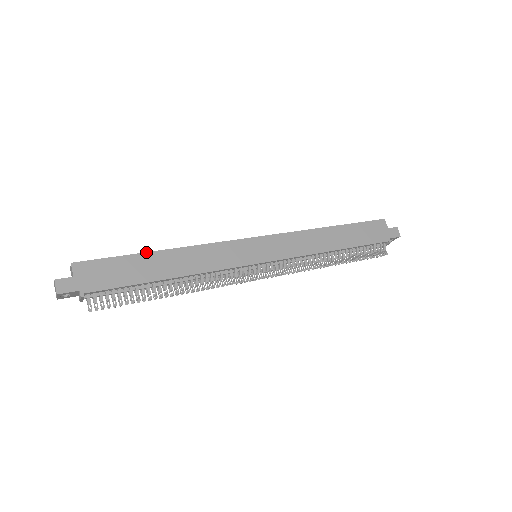
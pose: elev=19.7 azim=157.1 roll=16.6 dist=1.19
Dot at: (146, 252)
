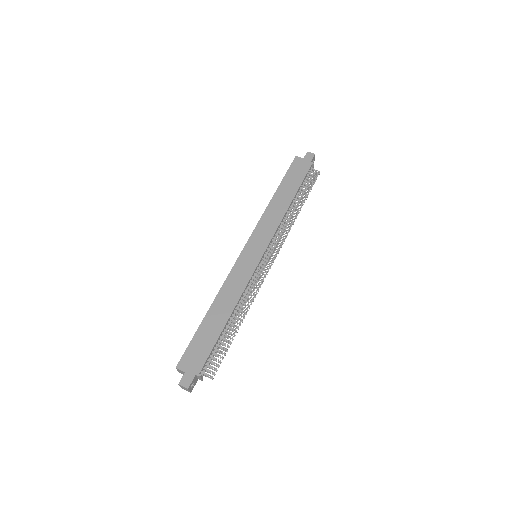
Dot at: (202, 320)
